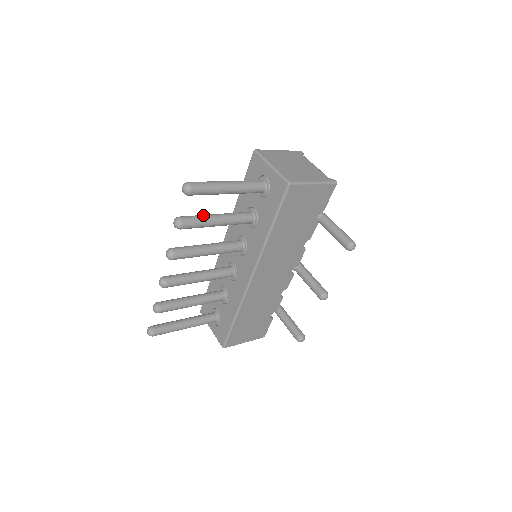
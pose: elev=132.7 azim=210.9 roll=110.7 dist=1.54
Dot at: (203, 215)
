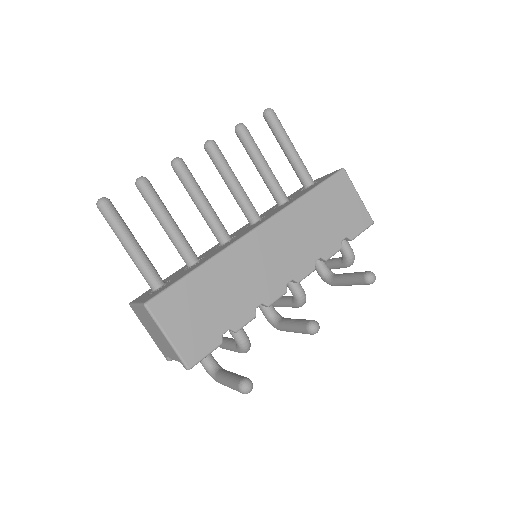
Dot at: occluded
